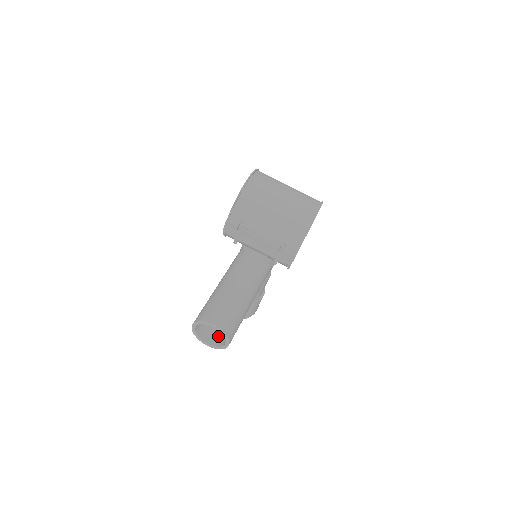
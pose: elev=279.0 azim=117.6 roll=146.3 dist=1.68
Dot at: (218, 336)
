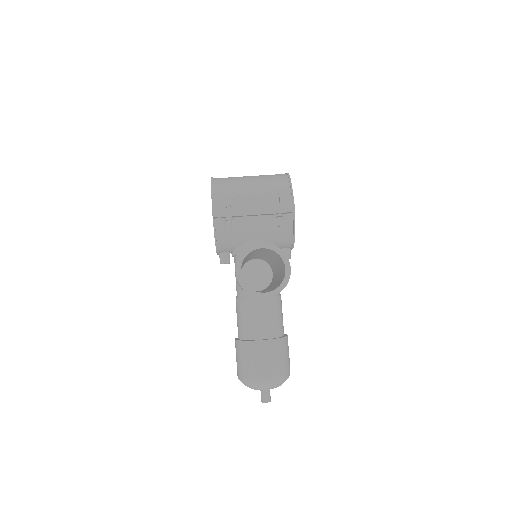
Dot at: (271, 290)
